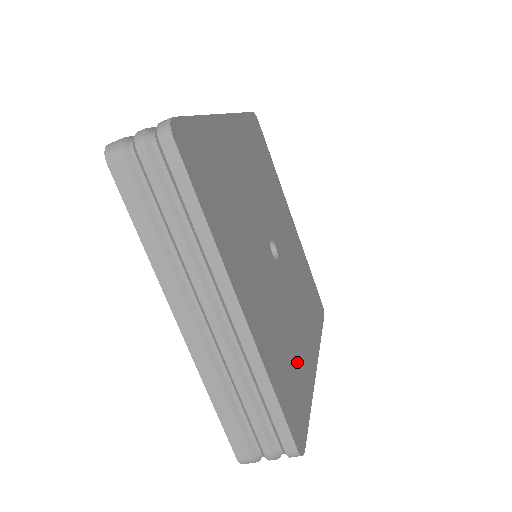
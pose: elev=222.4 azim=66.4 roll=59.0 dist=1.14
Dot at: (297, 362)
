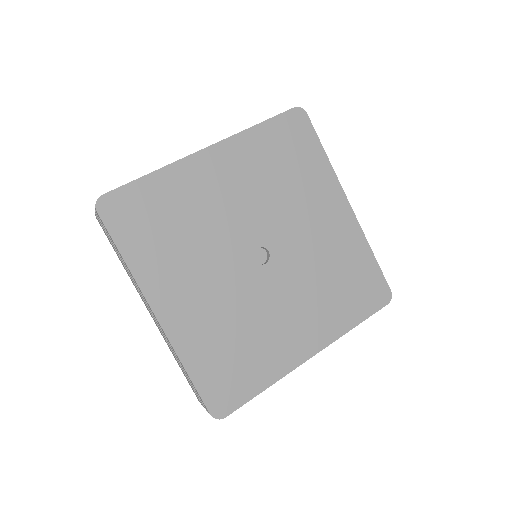
Dot at: (344, 262)
